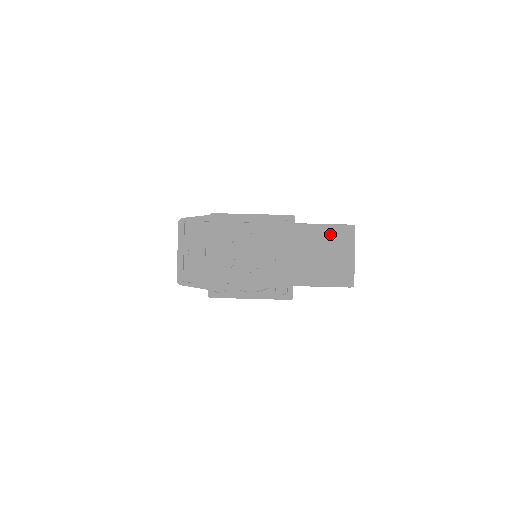
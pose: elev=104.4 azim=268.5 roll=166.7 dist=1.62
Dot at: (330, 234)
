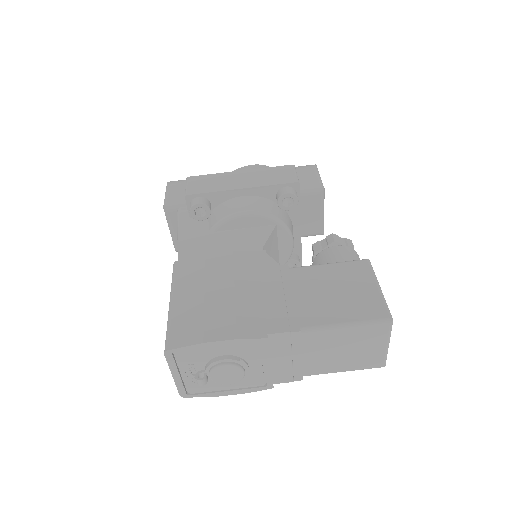
Dot at: (360, 333)
